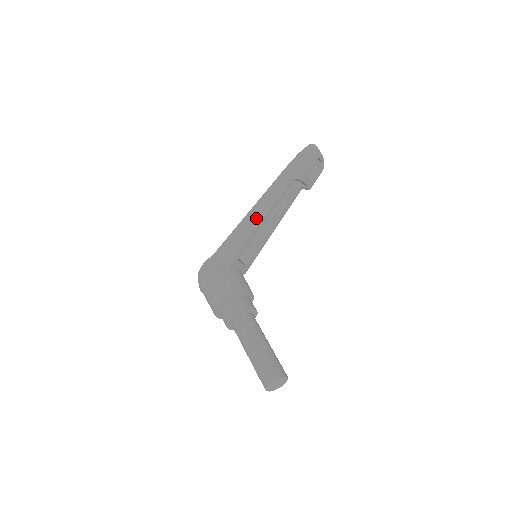
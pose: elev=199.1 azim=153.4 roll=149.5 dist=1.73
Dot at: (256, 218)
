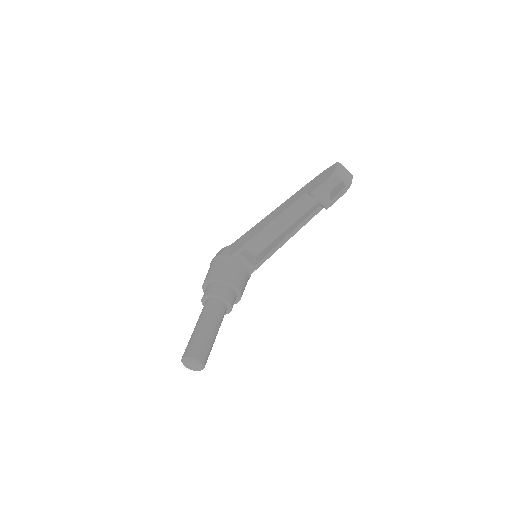
Dot at: (267, 221)
